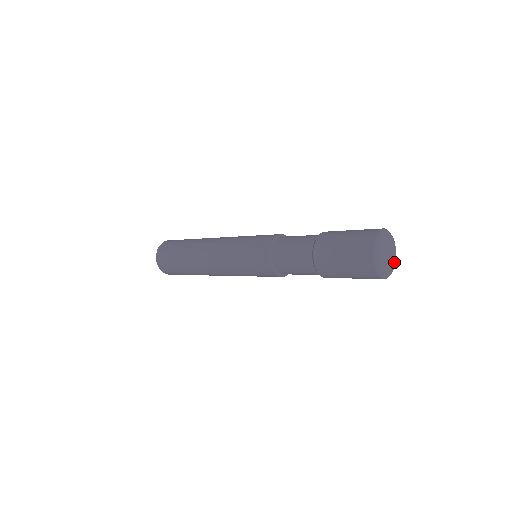
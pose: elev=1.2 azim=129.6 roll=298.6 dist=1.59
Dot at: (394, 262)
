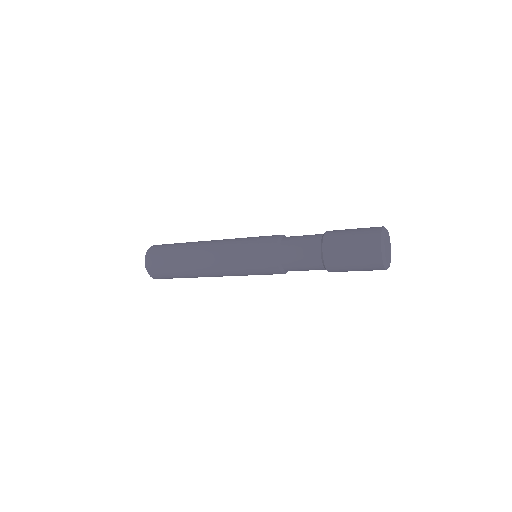
Dot at: (390, 247)
